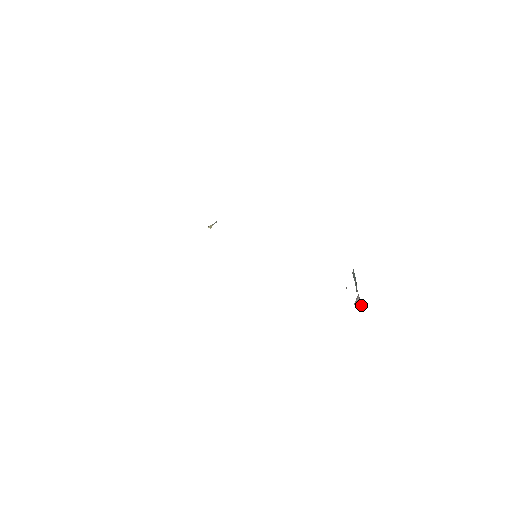
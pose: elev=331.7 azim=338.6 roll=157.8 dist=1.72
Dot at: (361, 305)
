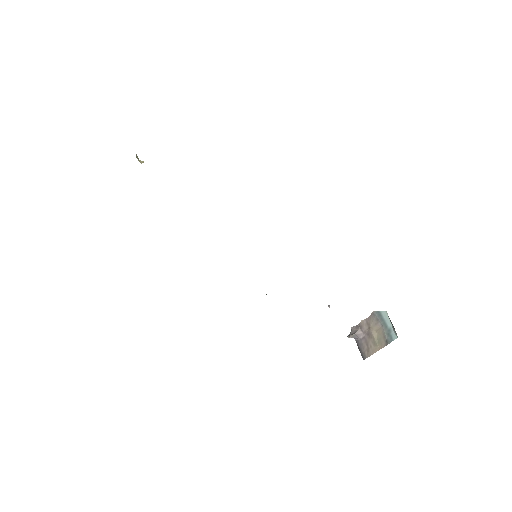
Dot at: (358, 339)
